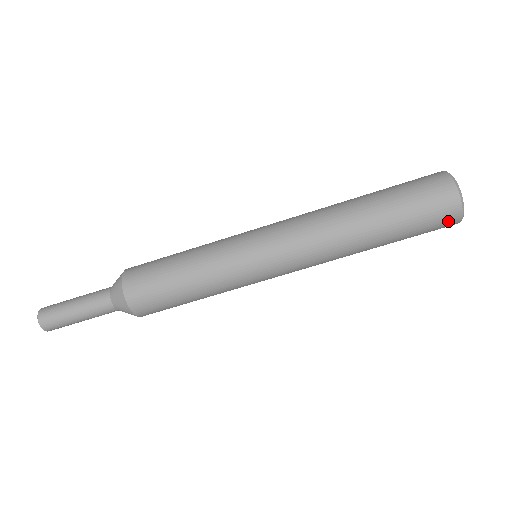
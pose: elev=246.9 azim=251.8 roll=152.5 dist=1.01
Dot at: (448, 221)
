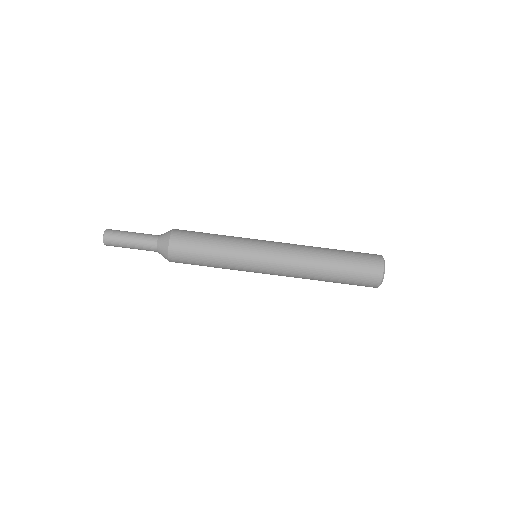
Dot at: occluded
